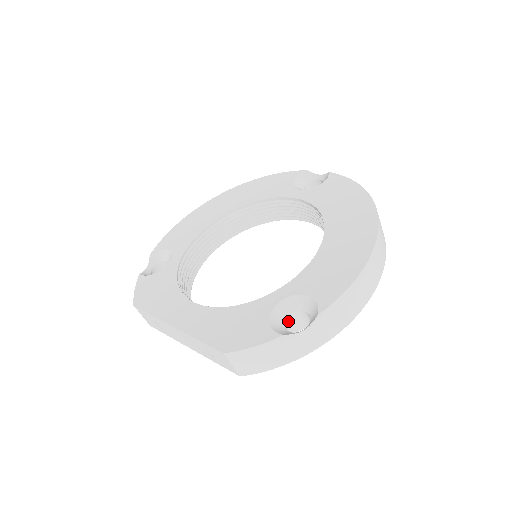
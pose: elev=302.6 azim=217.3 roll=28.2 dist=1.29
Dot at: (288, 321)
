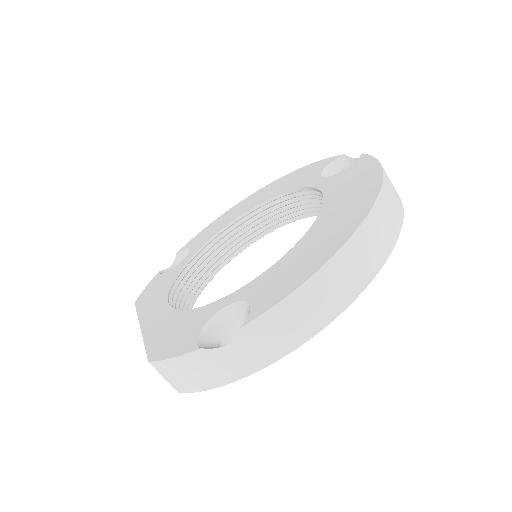
Dot at: (230, 333)
